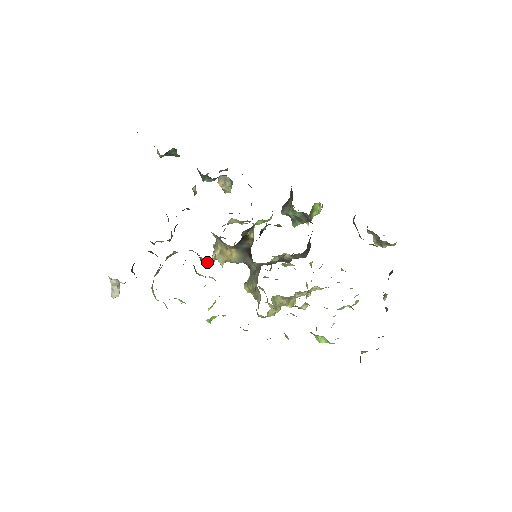
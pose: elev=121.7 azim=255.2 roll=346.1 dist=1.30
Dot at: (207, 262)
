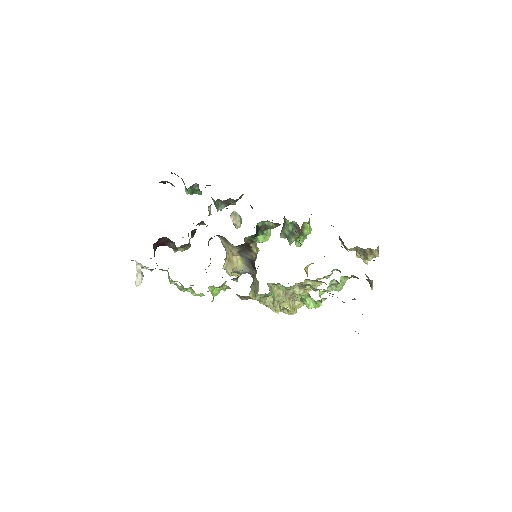
Dot at: occluded
